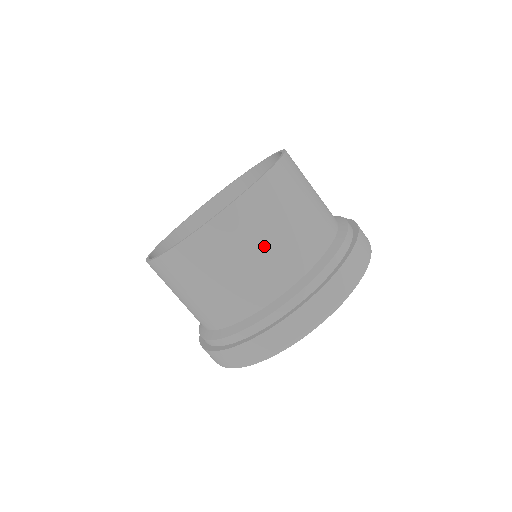
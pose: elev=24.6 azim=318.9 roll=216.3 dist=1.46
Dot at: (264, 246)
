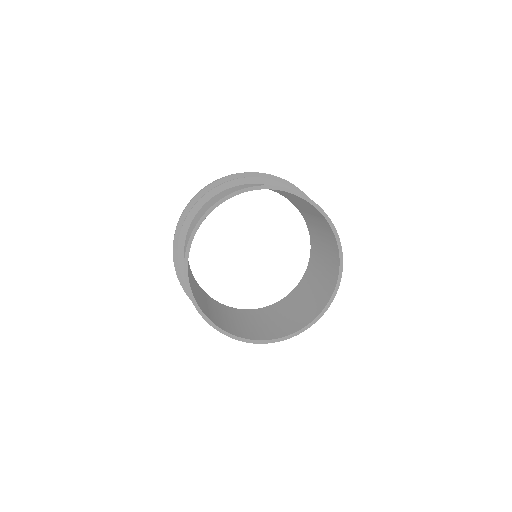
Dot at: occluded
